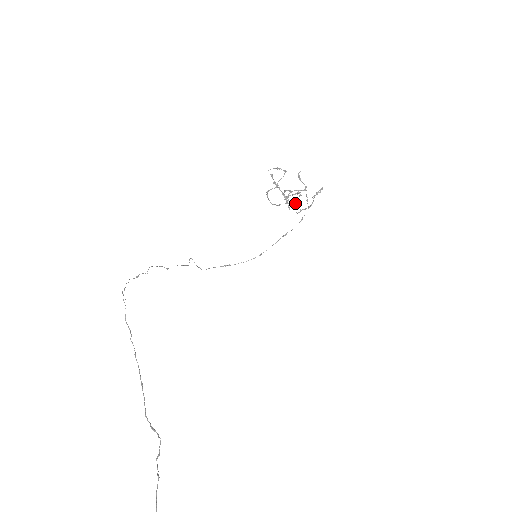
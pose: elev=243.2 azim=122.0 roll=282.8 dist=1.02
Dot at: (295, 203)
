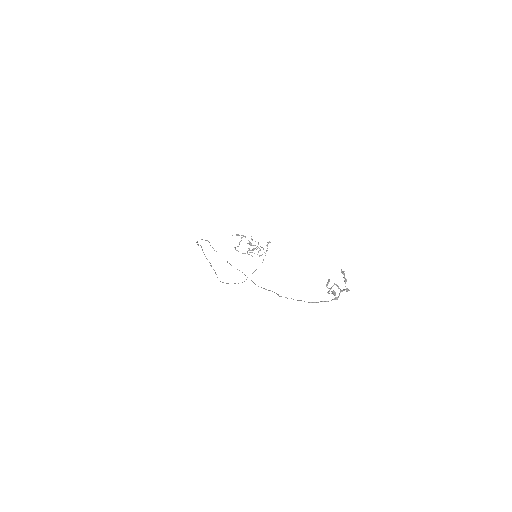
Dot at: (258, 247)
